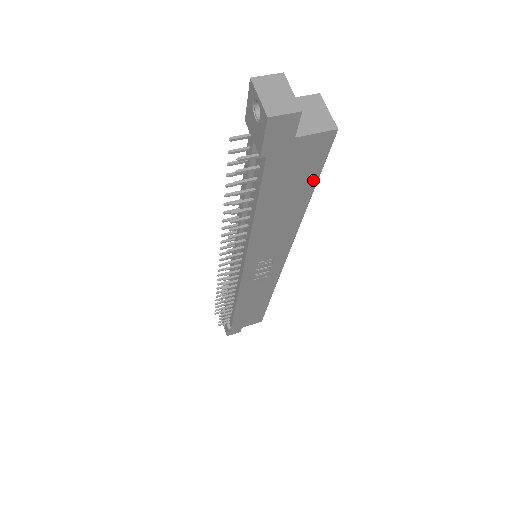
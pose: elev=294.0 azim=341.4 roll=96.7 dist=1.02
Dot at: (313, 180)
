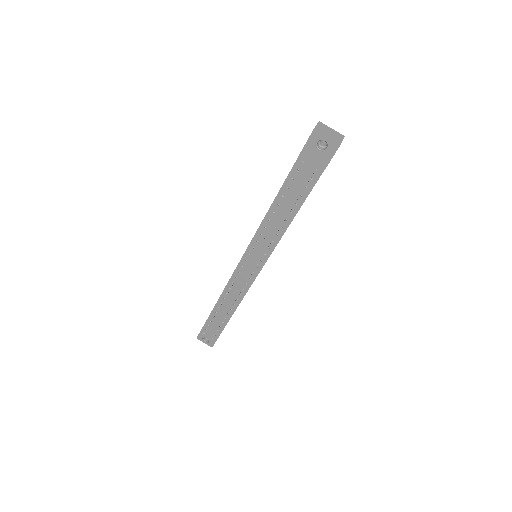
Dot at: occluded
